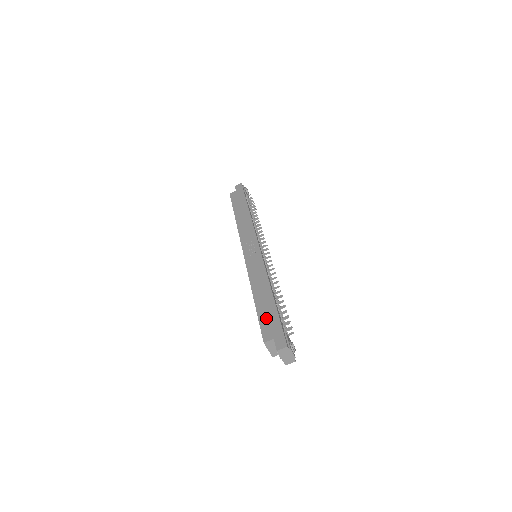
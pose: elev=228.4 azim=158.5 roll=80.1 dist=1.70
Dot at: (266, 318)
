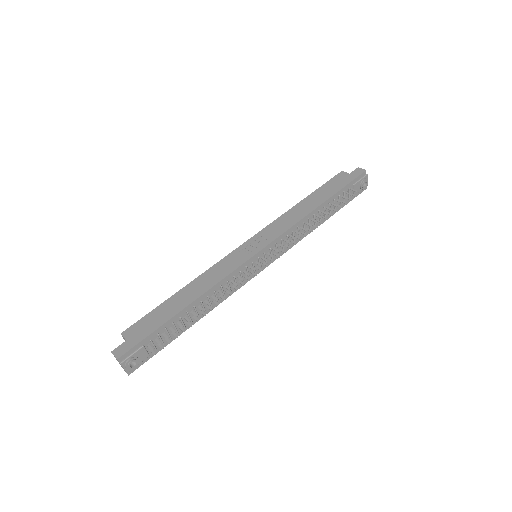
Dot at: (153, 318)
